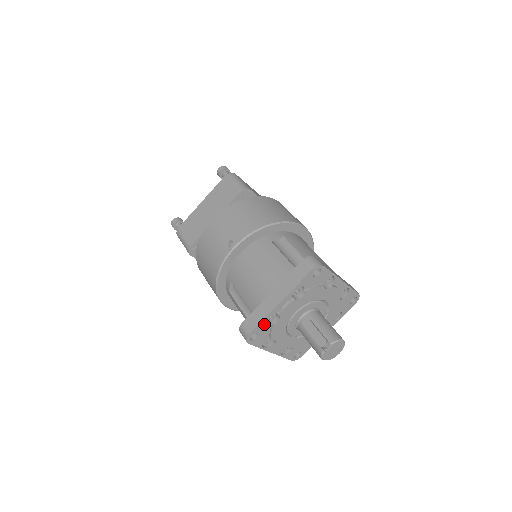
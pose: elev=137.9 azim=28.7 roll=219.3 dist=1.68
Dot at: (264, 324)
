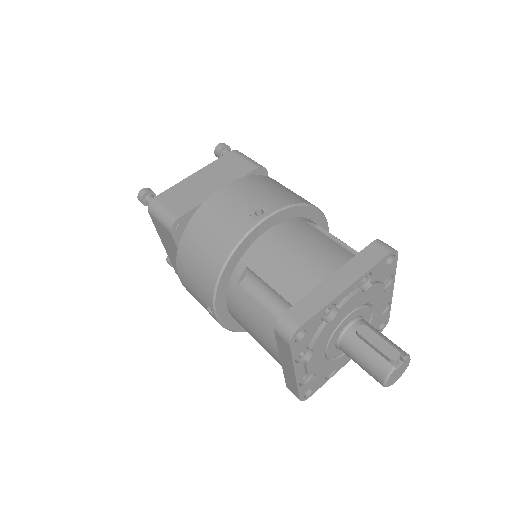
Dot at: (318, 318)
